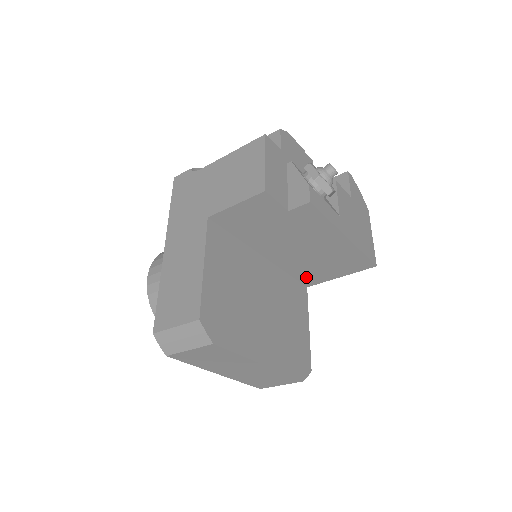
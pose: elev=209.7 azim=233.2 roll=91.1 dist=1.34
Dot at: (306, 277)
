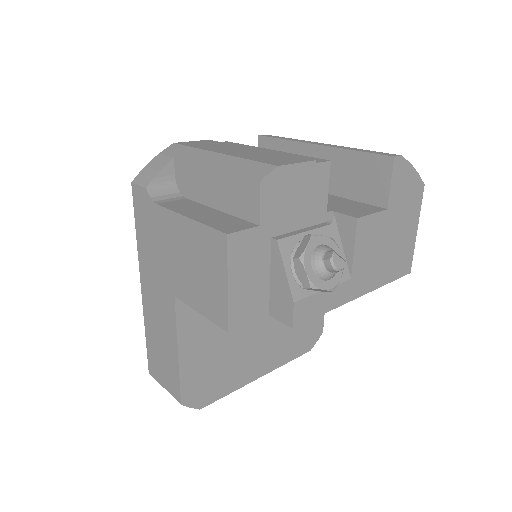
Dot at: occluded
